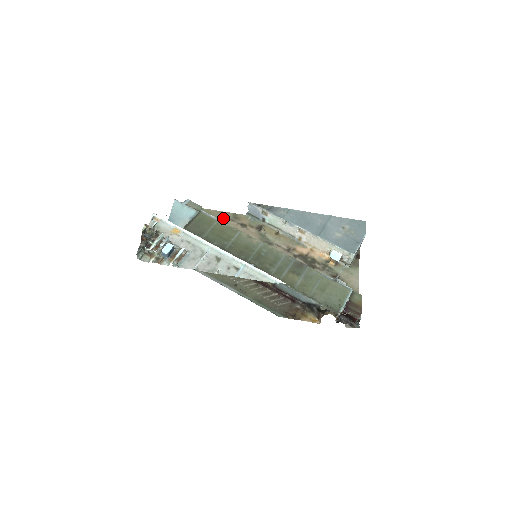
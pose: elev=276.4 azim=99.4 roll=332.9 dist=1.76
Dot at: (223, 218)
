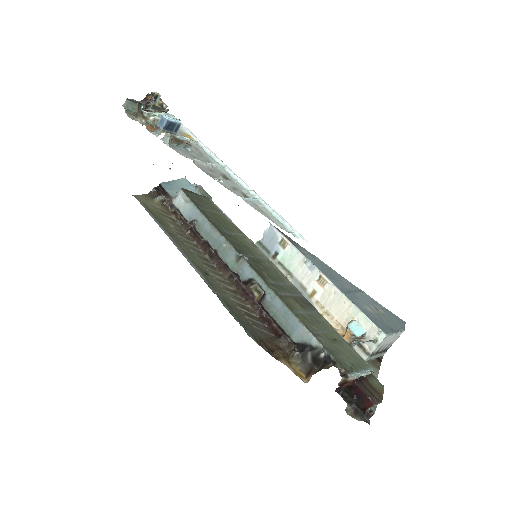
Dot at: occluded
